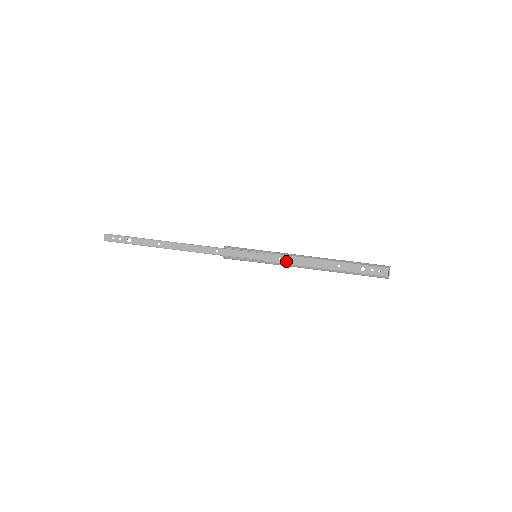
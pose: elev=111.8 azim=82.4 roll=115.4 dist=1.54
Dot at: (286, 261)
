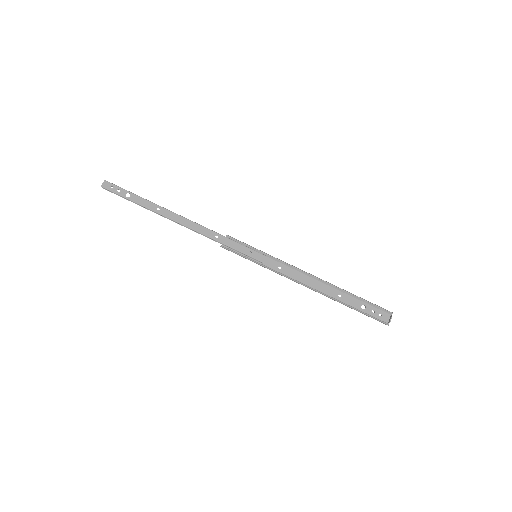
Dot at: (286, 272)
